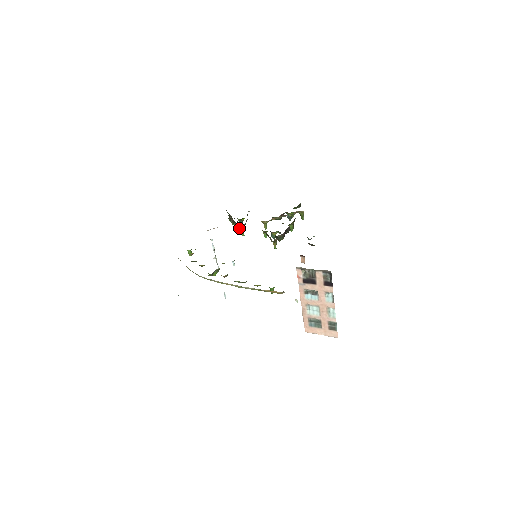
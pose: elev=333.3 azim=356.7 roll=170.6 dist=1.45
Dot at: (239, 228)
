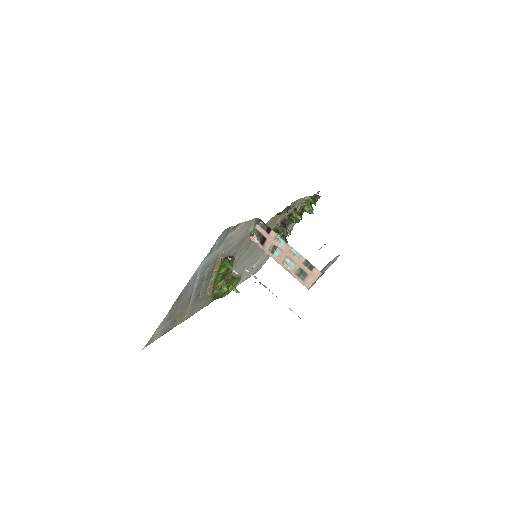
Dot at: occluded
